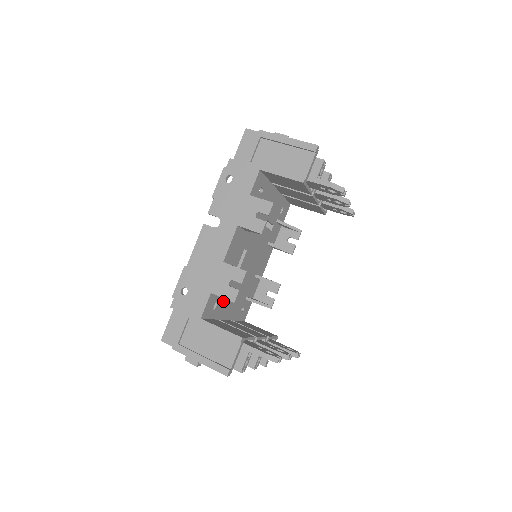
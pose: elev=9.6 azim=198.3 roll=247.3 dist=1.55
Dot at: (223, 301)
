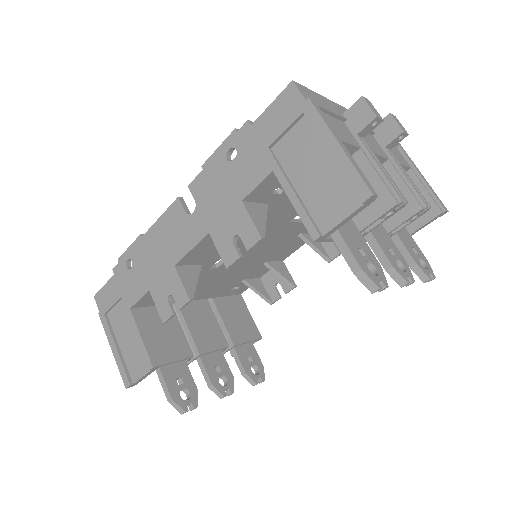
Dot at: occluded
